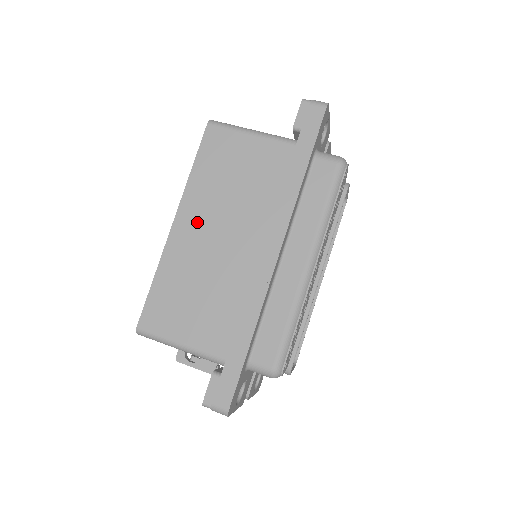
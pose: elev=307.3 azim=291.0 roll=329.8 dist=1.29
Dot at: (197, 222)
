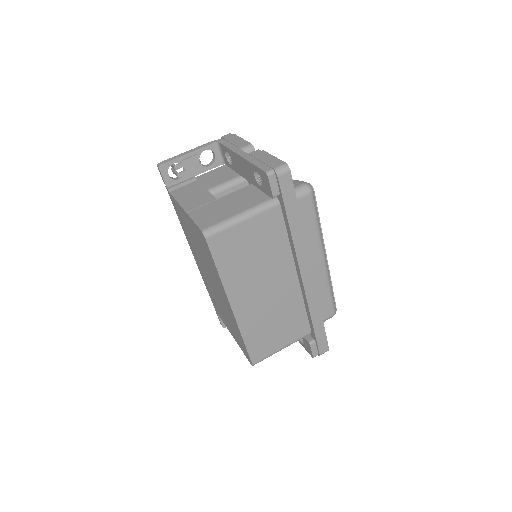
Dot at: (247, 295)
